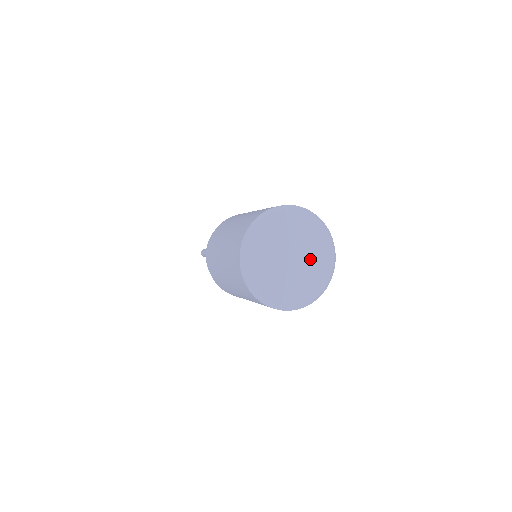
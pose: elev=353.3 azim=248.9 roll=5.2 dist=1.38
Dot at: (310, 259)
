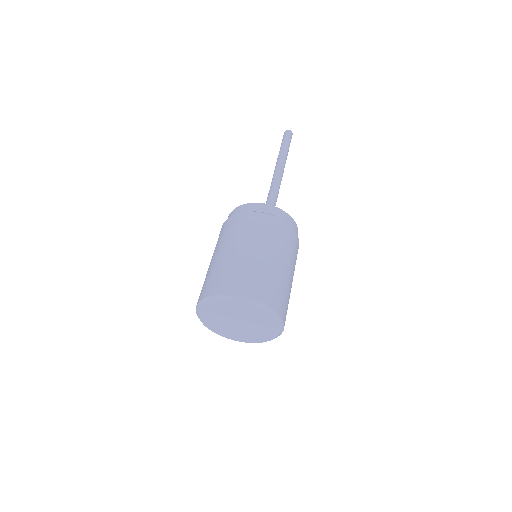
Dot at: (256, 325)
